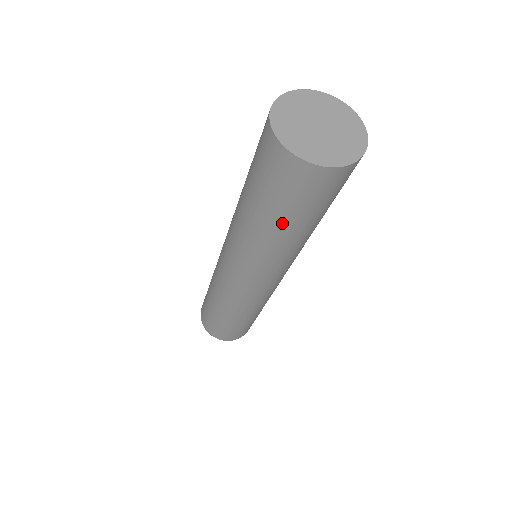
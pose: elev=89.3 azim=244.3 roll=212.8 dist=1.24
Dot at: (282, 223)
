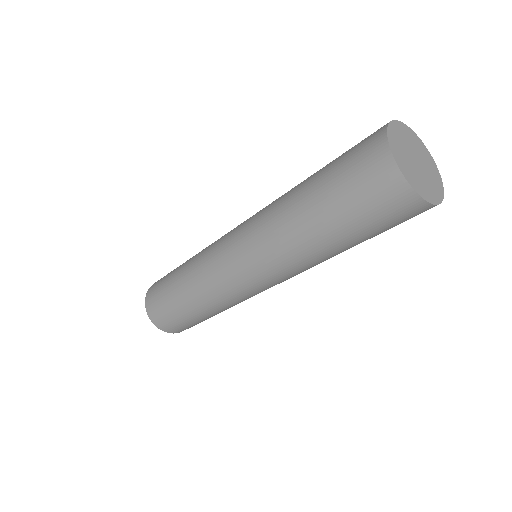
Dot at: (333, 228)
